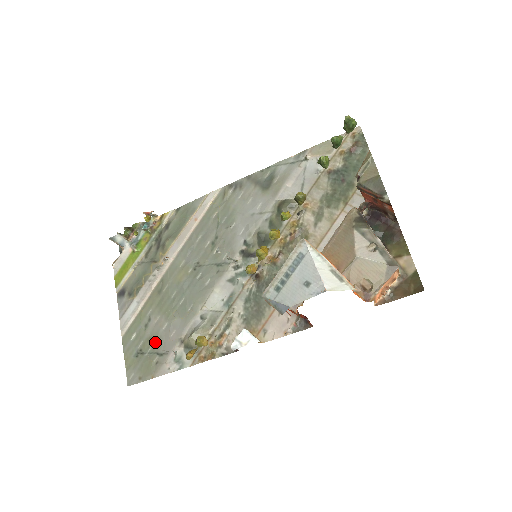
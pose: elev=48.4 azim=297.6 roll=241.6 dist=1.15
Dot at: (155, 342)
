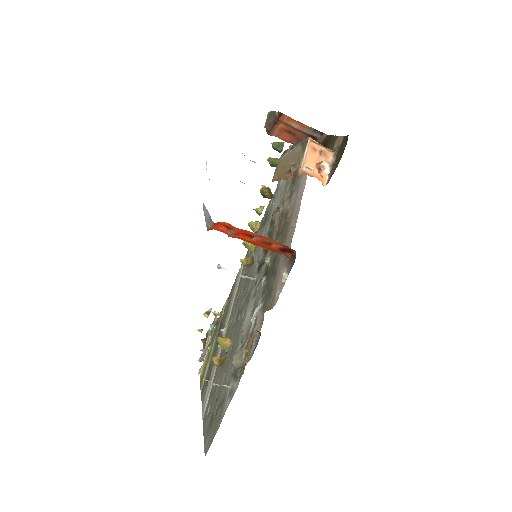
Dot at: (219, 398)
